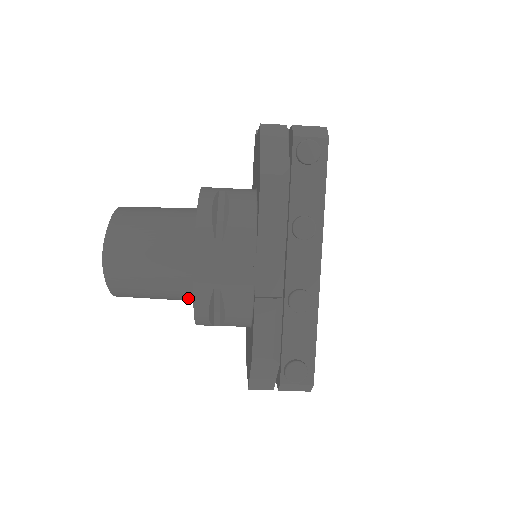
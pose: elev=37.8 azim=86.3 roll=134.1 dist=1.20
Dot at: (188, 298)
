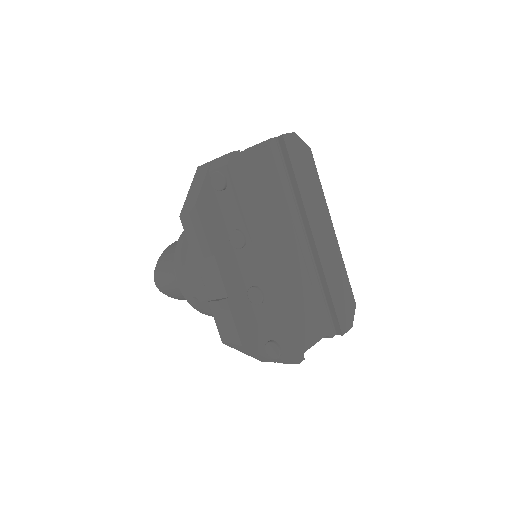
Dot at: occluded
